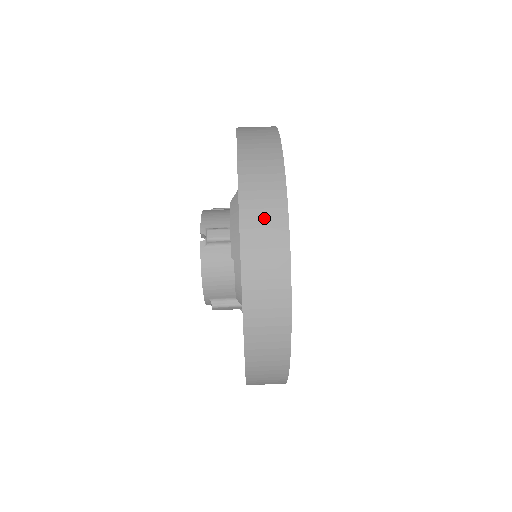
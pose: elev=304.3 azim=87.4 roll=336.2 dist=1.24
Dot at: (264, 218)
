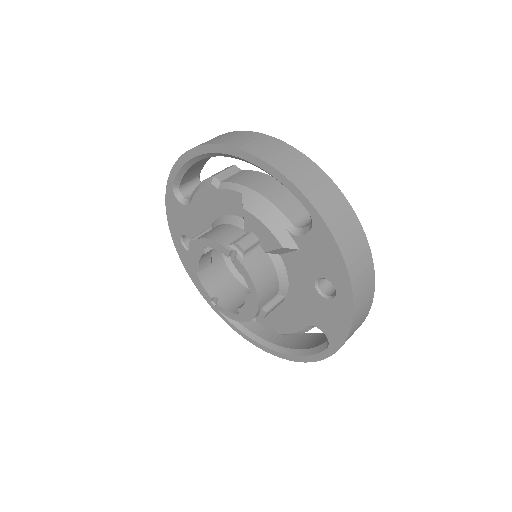
Dot at: (319, 187)
